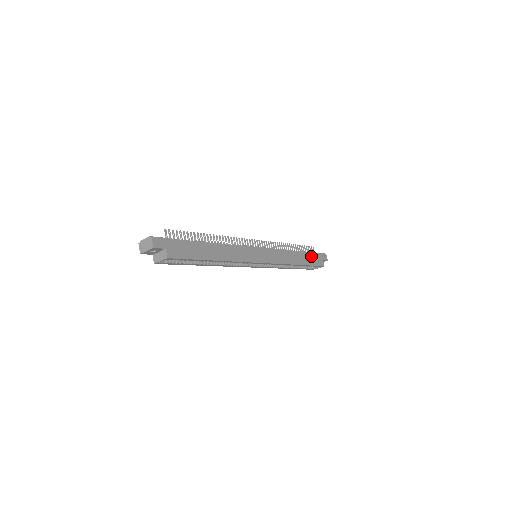
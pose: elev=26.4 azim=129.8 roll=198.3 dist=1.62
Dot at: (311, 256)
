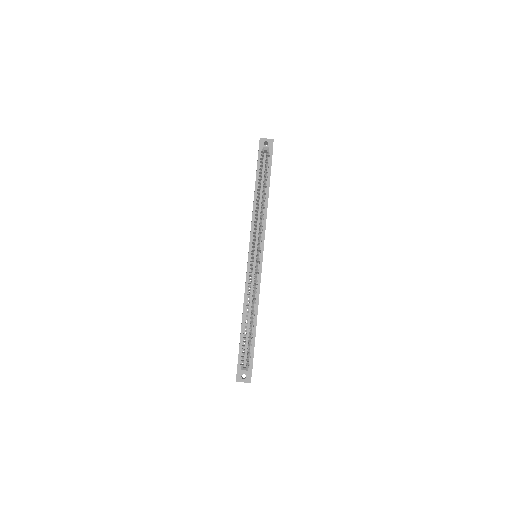
Dot at: occluded
